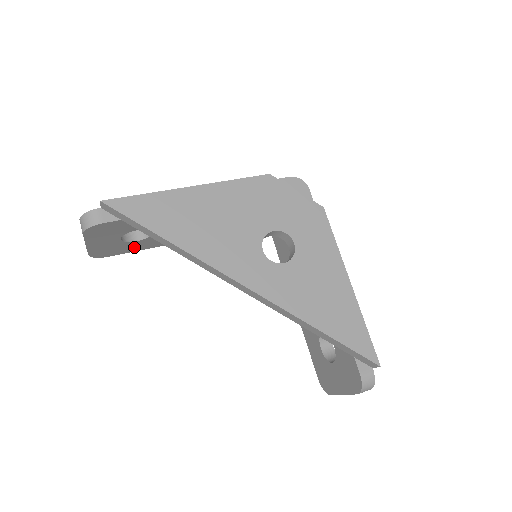
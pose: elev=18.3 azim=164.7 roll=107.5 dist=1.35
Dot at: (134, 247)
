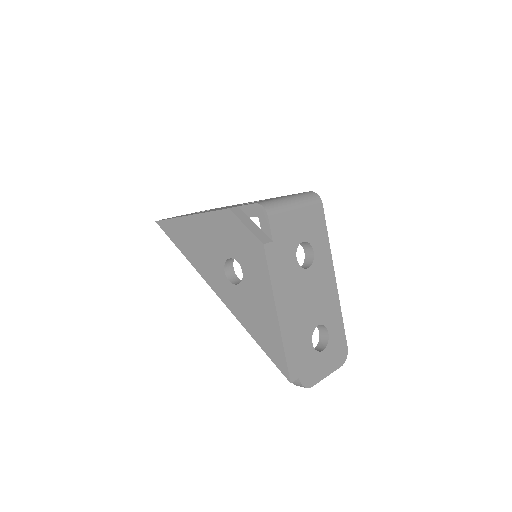
Dot at: occluded
